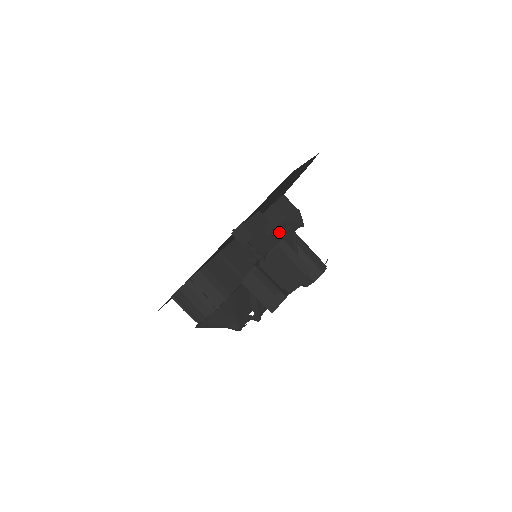
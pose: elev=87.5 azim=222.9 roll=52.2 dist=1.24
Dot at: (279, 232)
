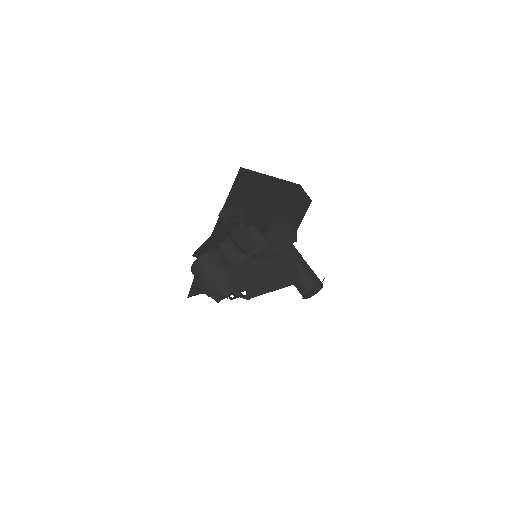
Dot at: (279, 246)
